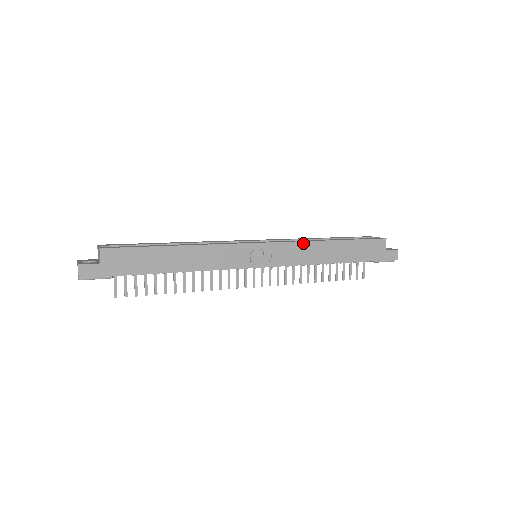
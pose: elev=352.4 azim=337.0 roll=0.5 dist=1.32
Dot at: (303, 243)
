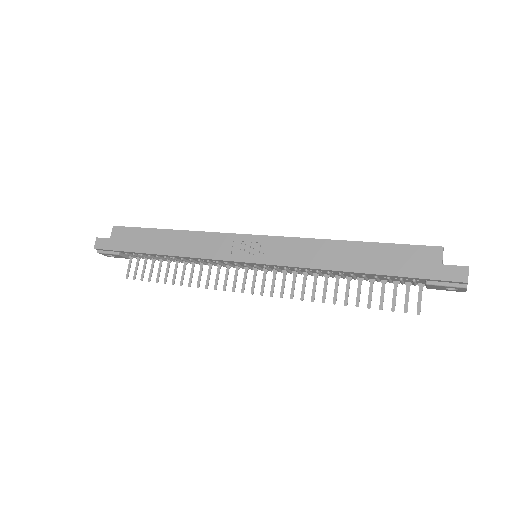
Dot at: (303, 240)
